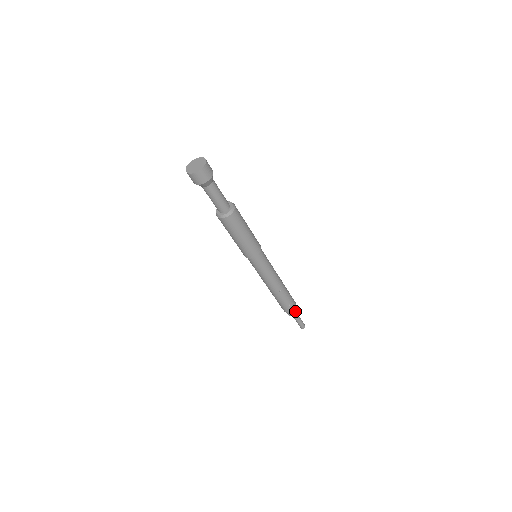
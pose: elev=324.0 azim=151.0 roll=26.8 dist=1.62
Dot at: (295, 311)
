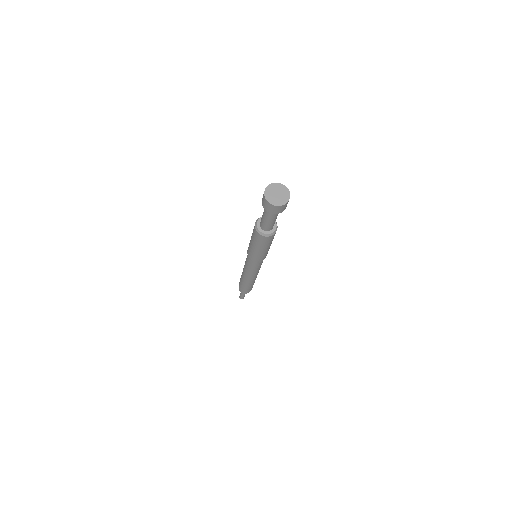
Dot at: occluded
